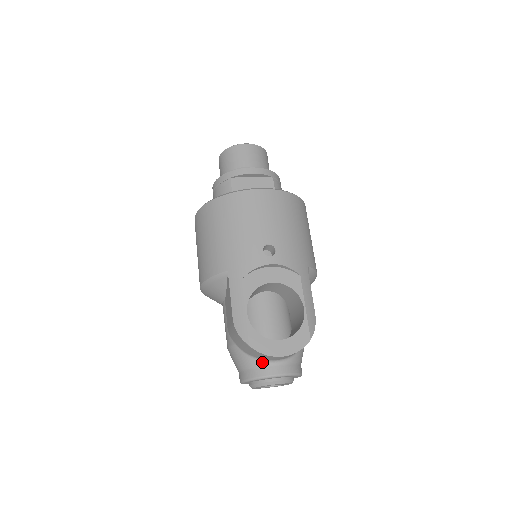
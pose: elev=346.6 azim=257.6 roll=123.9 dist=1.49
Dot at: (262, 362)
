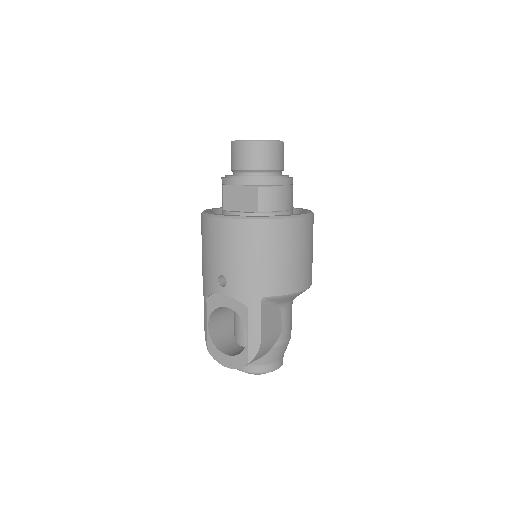
Dot at: occluded
